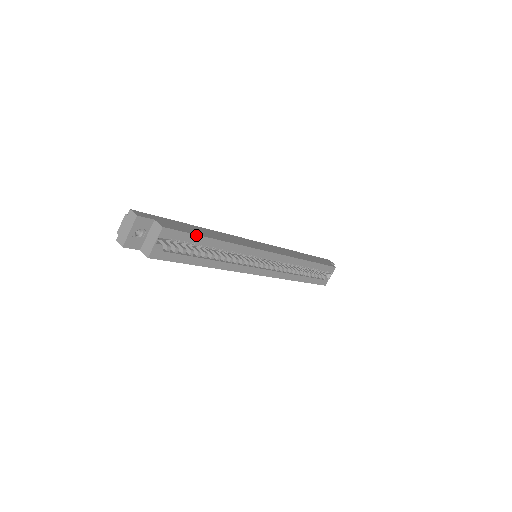
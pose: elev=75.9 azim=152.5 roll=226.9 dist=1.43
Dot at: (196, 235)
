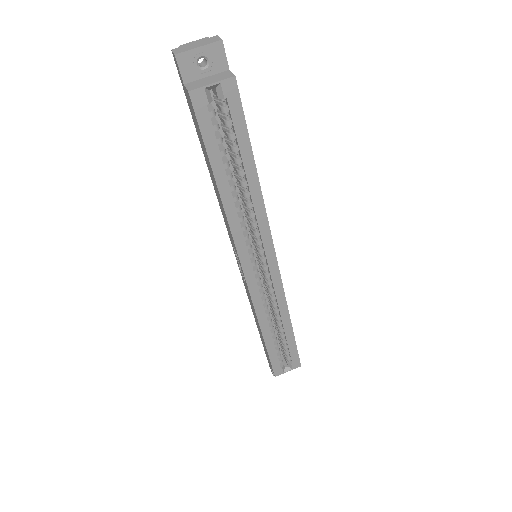
Dot at: (248, 135)
